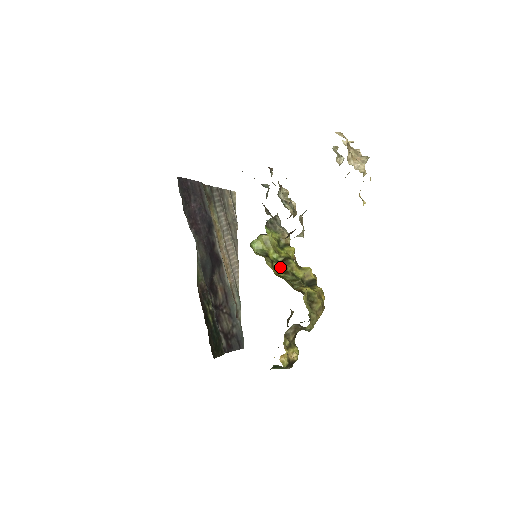
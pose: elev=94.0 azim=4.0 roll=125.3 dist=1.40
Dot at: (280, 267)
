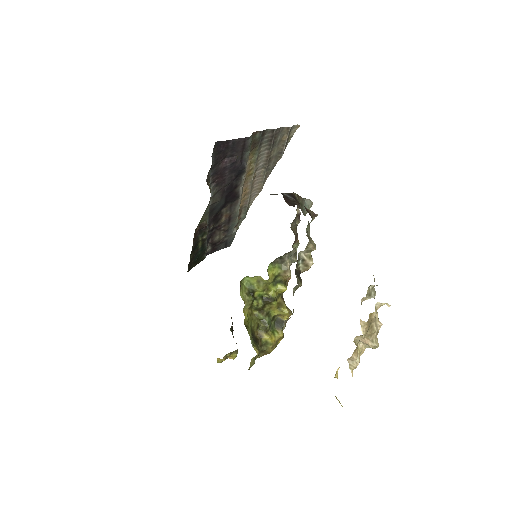
Dot at: (259, 306)
